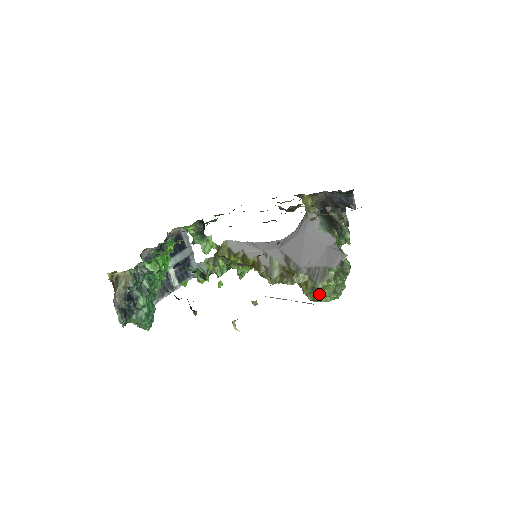
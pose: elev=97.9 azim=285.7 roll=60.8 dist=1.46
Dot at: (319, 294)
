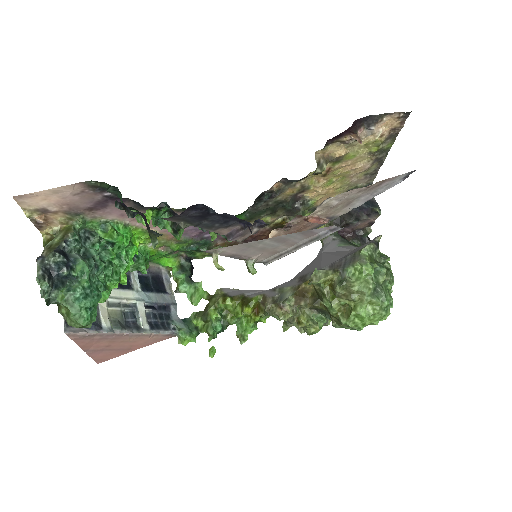
Dot at: (354, 297)
